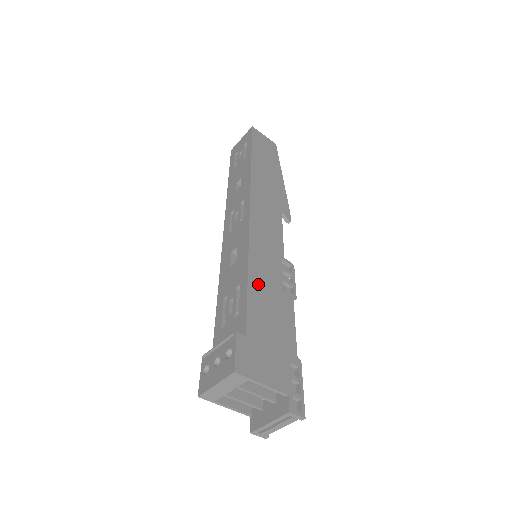
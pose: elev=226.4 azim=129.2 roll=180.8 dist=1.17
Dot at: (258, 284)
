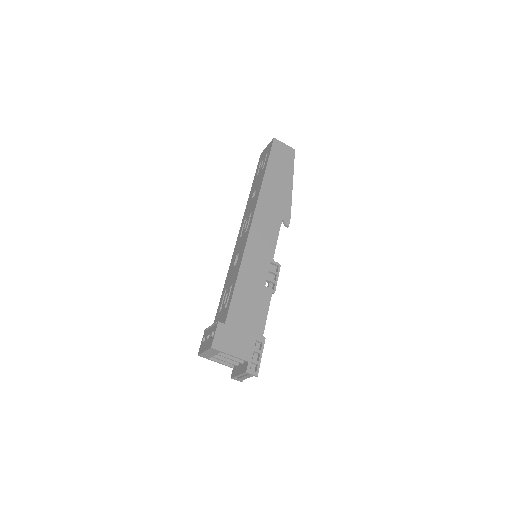
Dot at: (244, 285)
